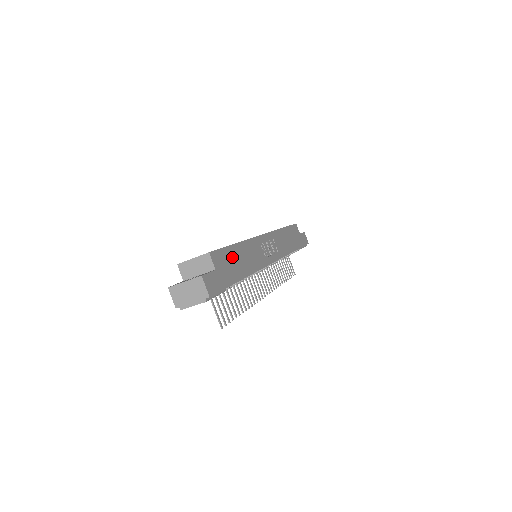
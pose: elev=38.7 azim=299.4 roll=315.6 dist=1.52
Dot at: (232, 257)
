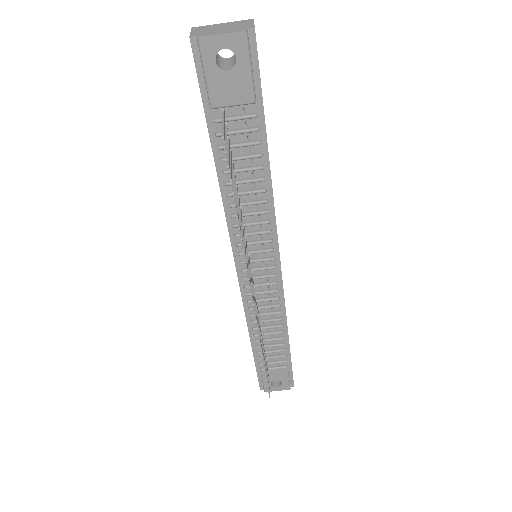
Dot at: occluded
